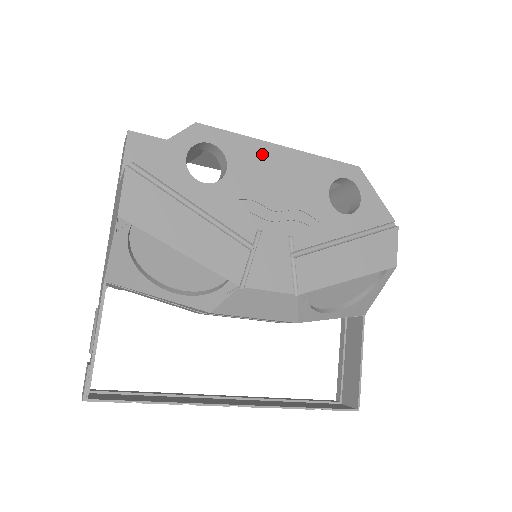
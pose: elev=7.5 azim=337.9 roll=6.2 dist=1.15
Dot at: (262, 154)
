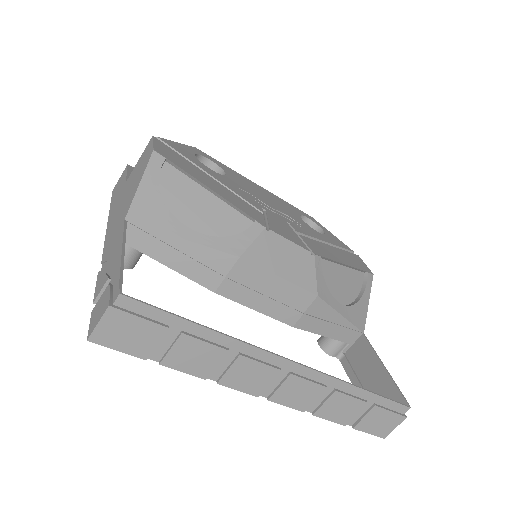
Dot at: (246, 181)
